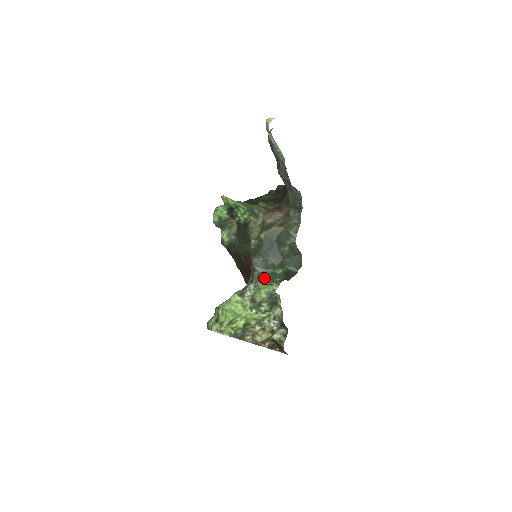
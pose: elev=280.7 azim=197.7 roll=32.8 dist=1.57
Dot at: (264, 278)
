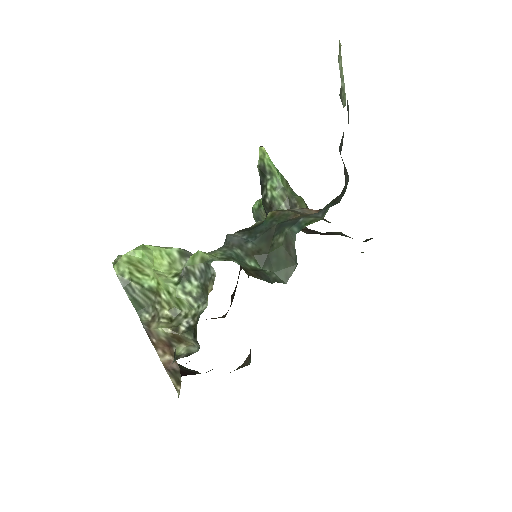
Dot at: (223, 251)
